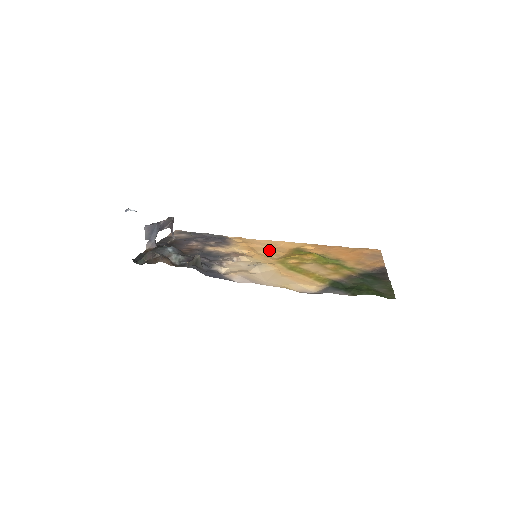
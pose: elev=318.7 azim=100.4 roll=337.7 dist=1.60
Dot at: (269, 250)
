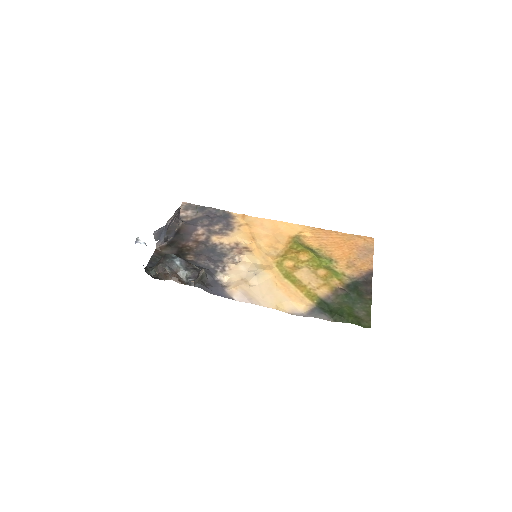
Dot at: (269, 239)
